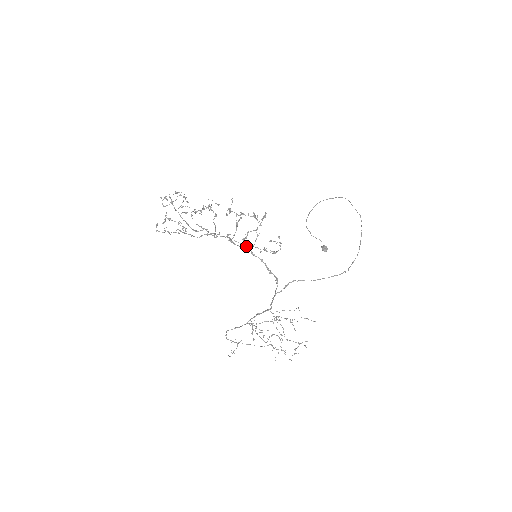
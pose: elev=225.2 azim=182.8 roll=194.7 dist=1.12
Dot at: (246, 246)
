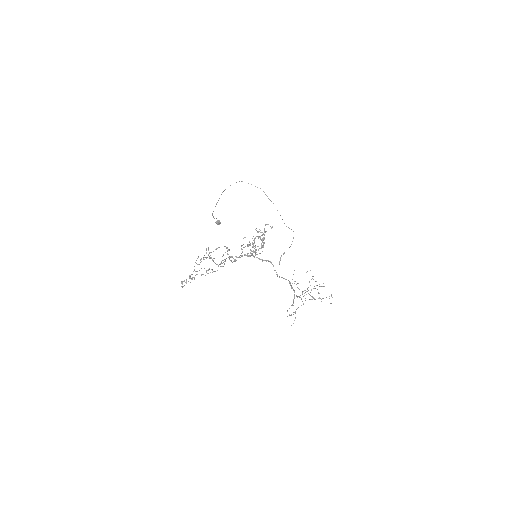
Dot at: (251, 254)
